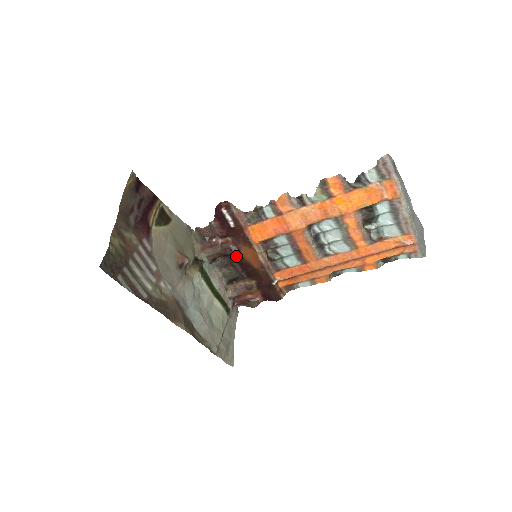
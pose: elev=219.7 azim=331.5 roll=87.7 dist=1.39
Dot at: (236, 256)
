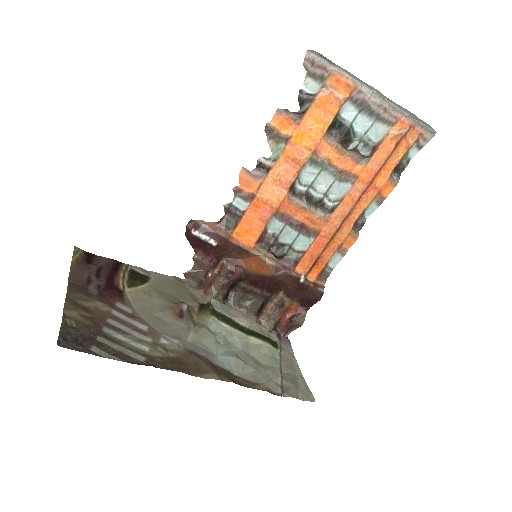
Dot at: (243, 277)
